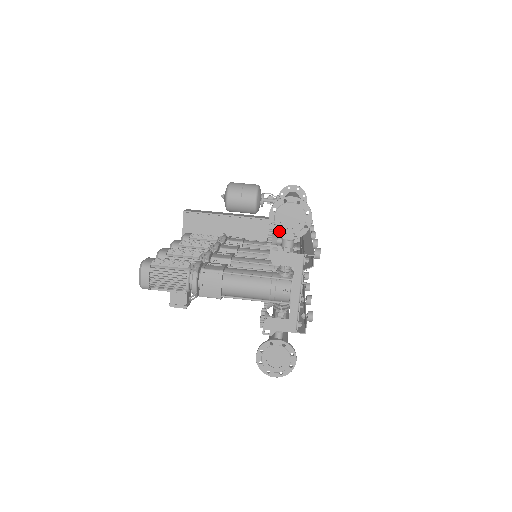
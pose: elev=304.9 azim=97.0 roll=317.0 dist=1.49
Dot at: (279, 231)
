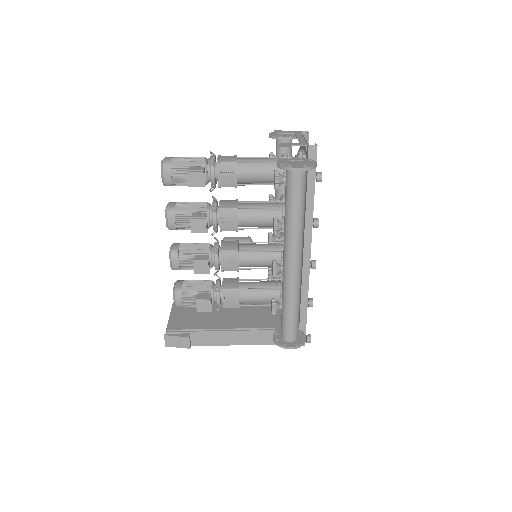
Dot at: (278, 136)
